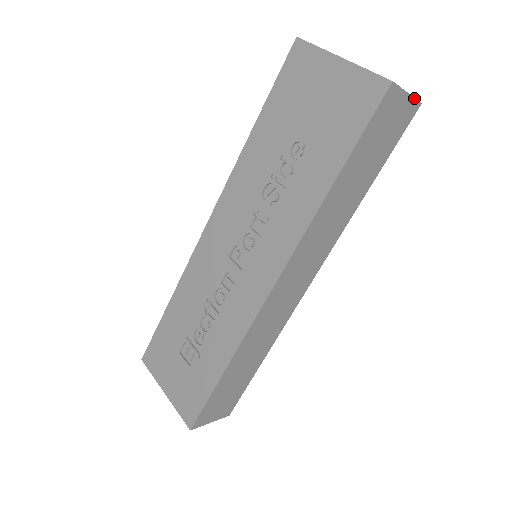
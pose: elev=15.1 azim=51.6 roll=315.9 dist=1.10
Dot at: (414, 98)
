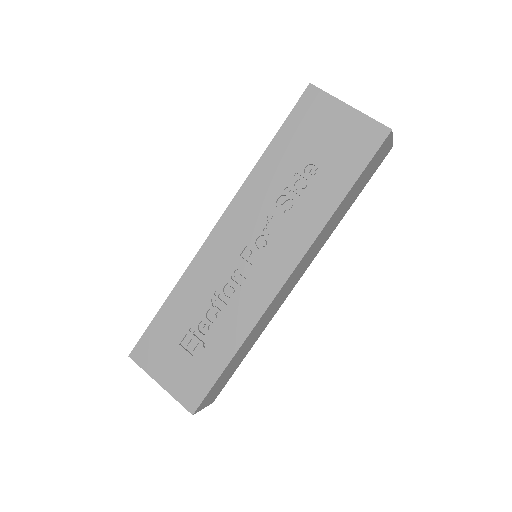
Dot at: (392, 143)
